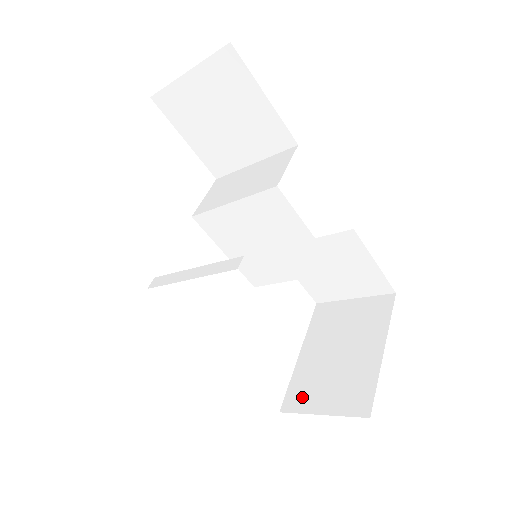
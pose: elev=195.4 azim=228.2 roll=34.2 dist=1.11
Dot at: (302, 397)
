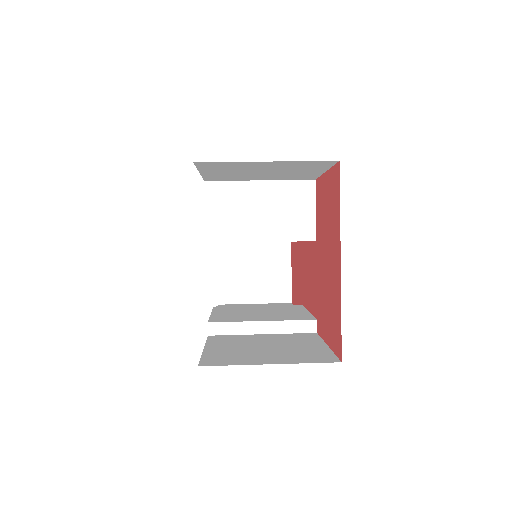
Dot at: (234, 292)
